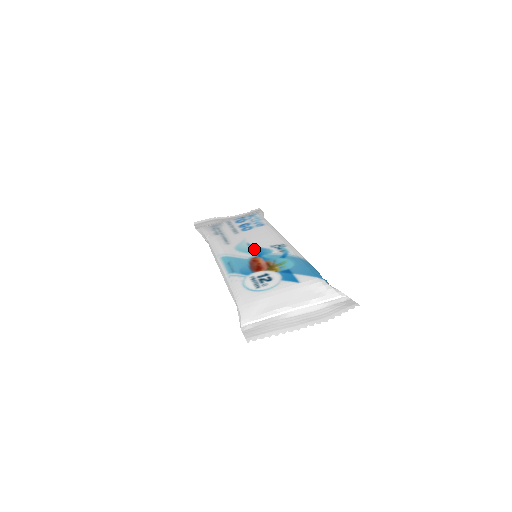
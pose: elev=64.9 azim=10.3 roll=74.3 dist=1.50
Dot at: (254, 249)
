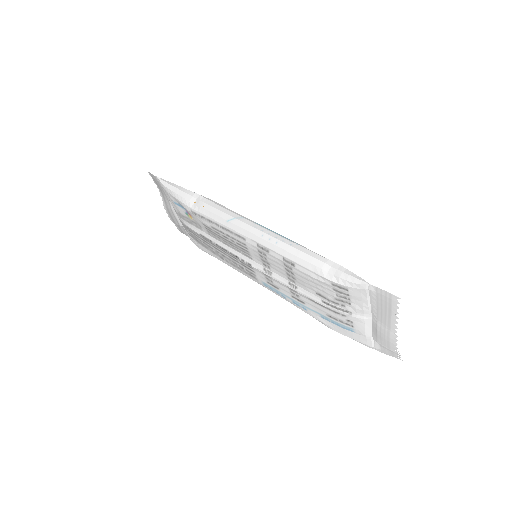
Dot at: occluded
